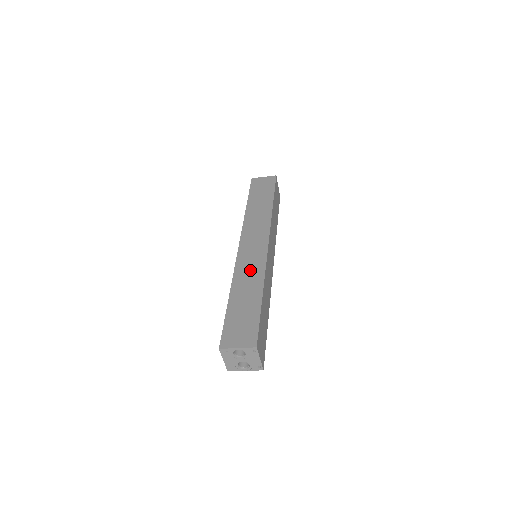
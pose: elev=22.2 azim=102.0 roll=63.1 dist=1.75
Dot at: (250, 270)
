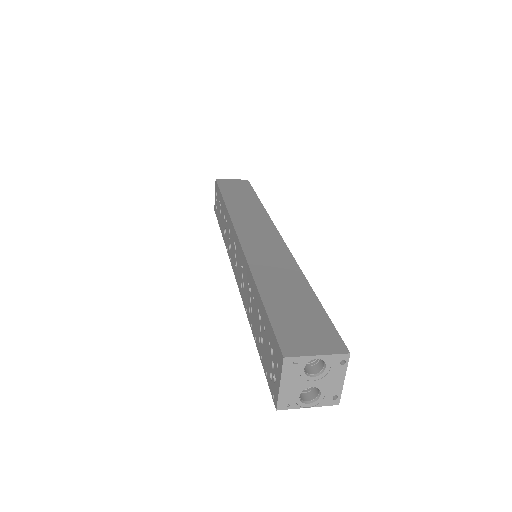
Dot at: (273, 260)
